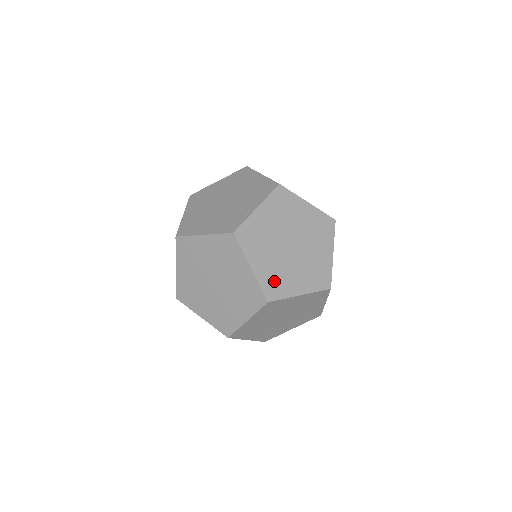
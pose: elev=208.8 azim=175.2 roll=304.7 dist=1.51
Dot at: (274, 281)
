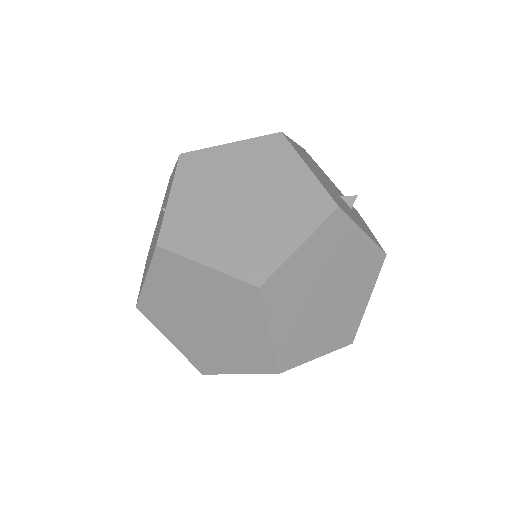
Dot at: (249, 257)
